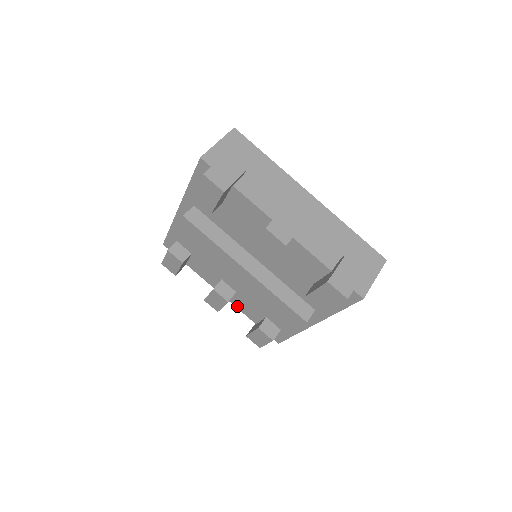
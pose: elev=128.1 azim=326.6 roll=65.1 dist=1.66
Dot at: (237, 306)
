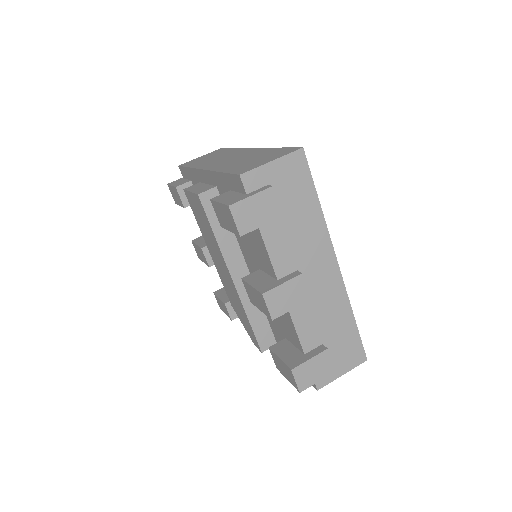
Dot at: occluded
